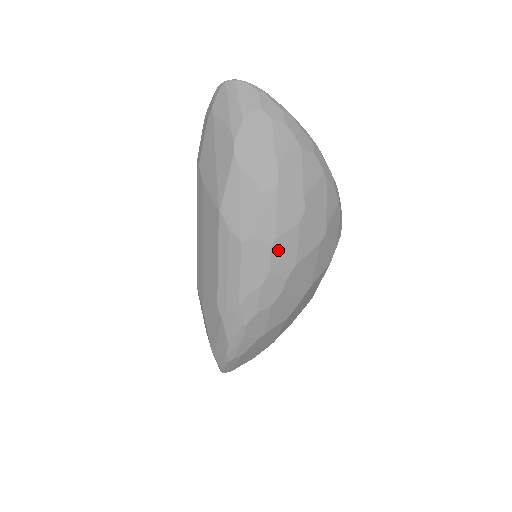
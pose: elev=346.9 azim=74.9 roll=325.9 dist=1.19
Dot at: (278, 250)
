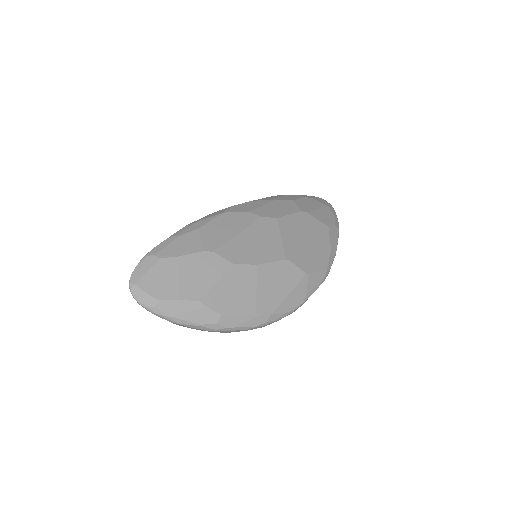
Dot at: occluded
